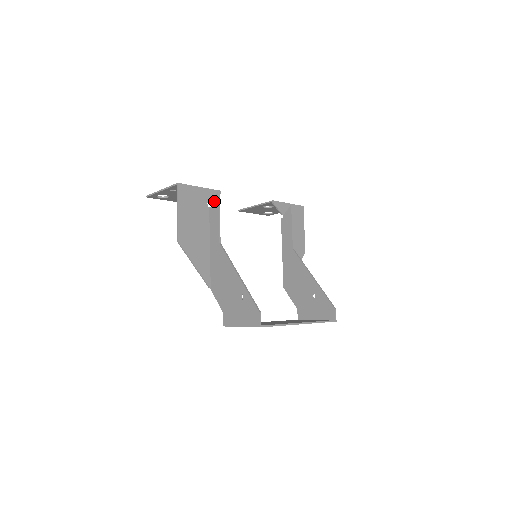
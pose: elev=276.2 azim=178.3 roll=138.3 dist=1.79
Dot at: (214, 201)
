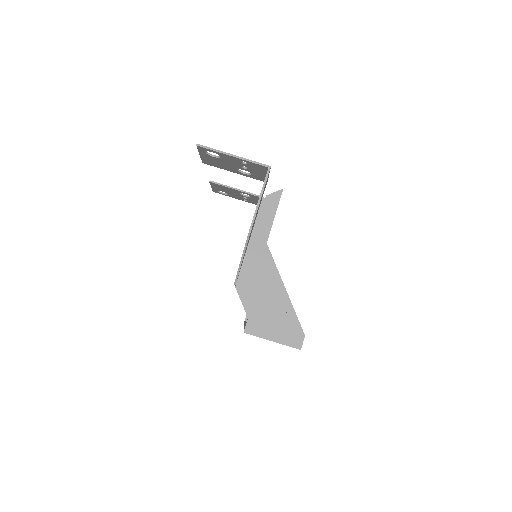
Dot at: (273, 195)
